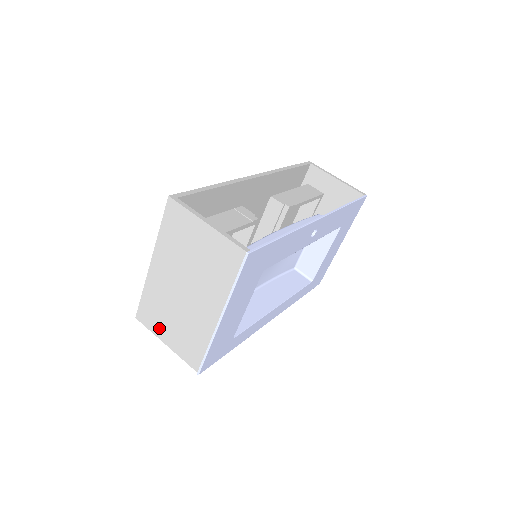
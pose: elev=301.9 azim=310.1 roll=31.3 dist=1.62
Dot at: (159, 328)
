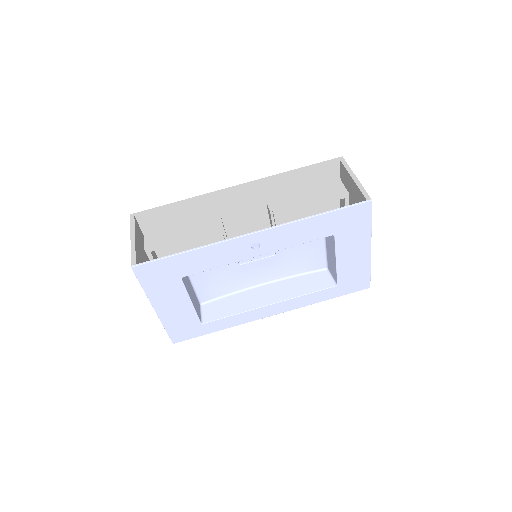
Dot at: occluded
